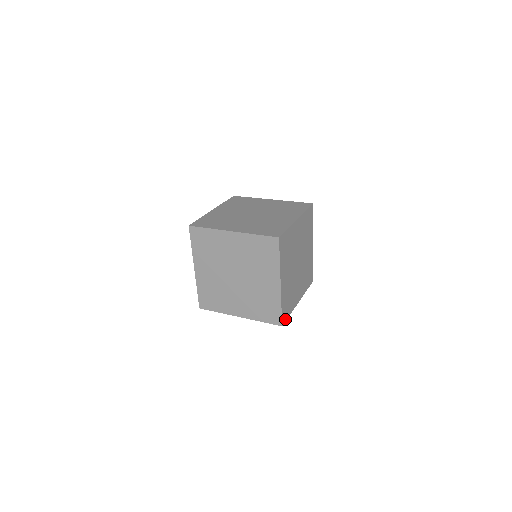
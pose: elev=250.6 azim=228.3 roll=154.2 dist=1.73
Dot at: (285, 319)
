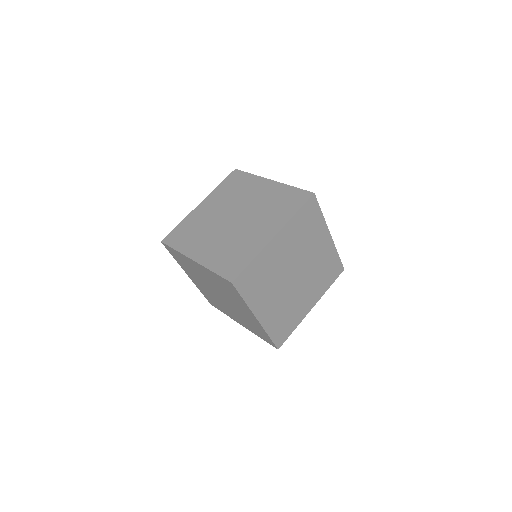
Dot at: (239, 287)
